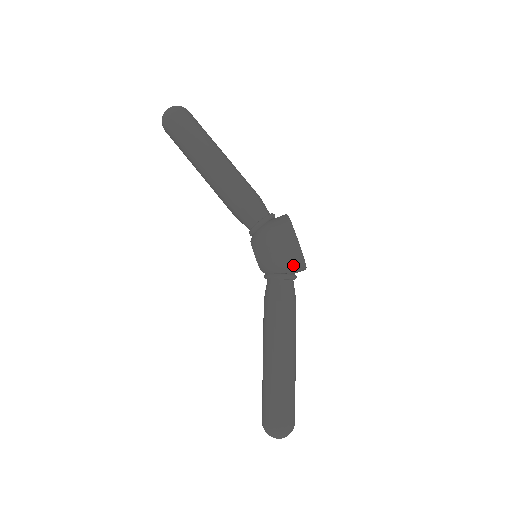
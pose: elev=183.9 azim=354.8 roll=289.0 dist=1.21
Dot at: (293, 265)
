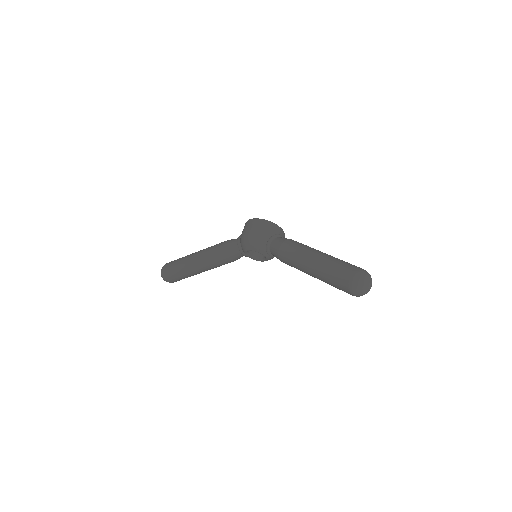
Dot at: (268, 229)
